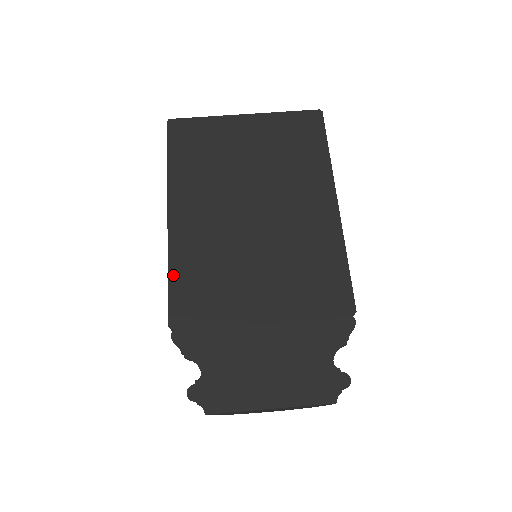
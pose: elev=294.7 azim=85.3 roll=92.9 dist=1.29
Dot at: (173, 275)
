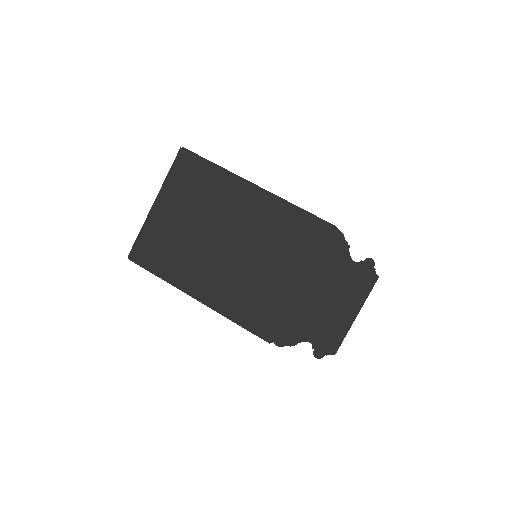
Dot at: (239, 321)
